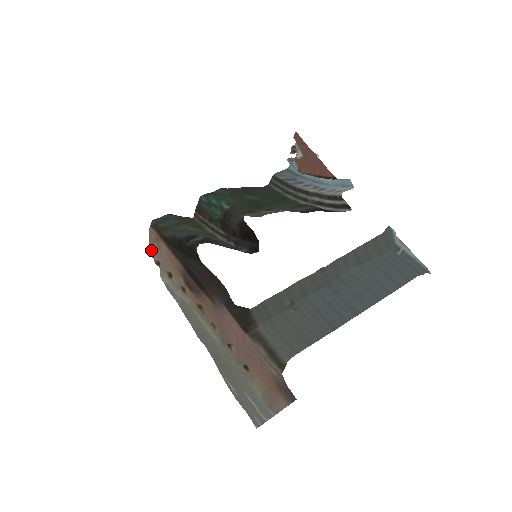
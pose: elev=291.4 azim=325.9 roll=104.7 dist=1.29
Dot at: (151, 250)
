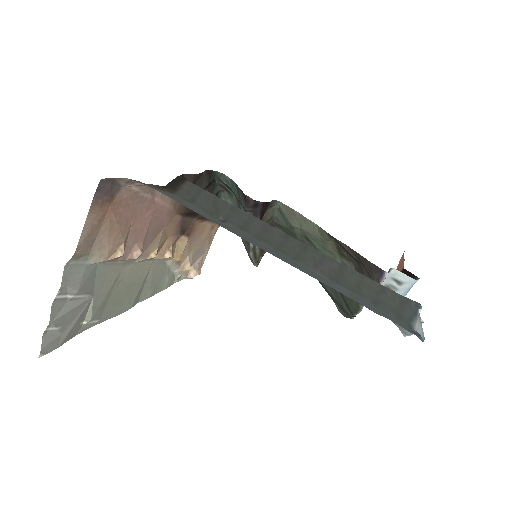
Dot at: (203, 261)
